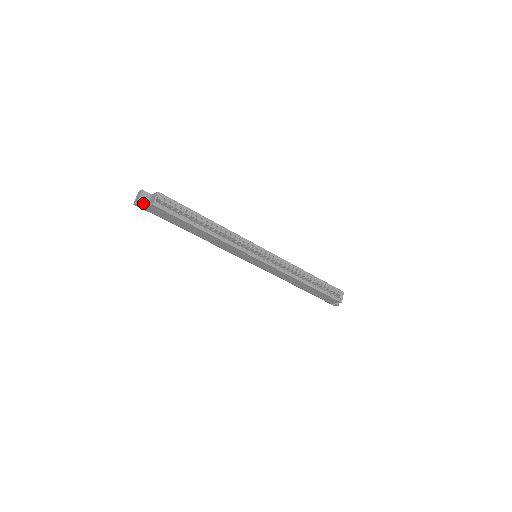
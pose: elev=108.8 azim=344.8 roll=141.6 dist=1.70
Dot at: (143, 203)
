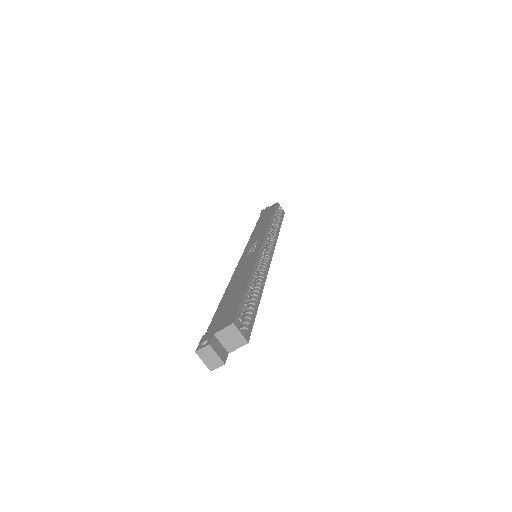
Dot at: (224, 355)
